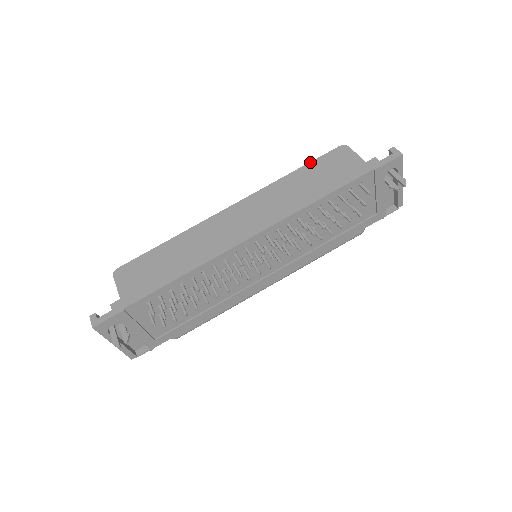
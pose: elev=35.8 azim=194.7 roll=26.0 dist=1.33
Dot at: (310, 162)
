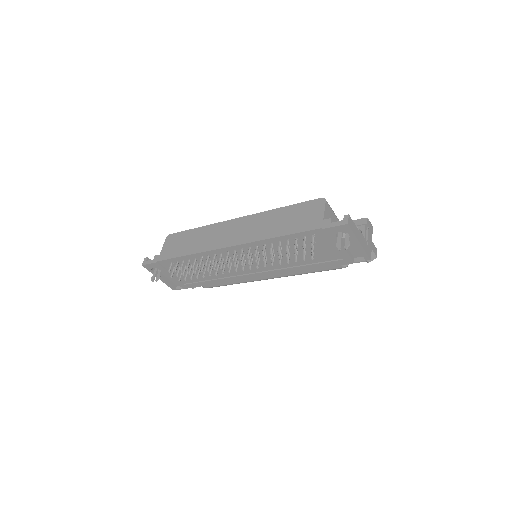
Dot at: (296, 204)
